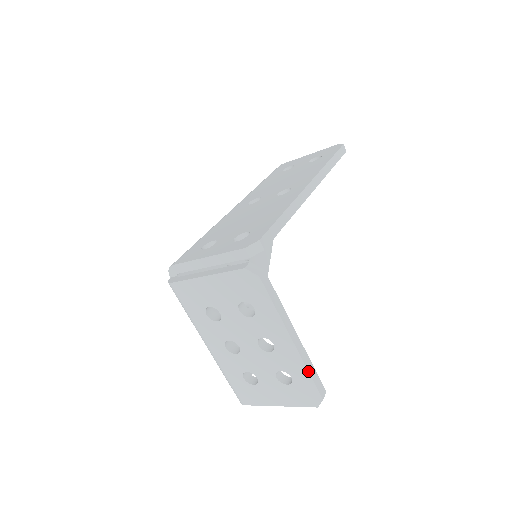
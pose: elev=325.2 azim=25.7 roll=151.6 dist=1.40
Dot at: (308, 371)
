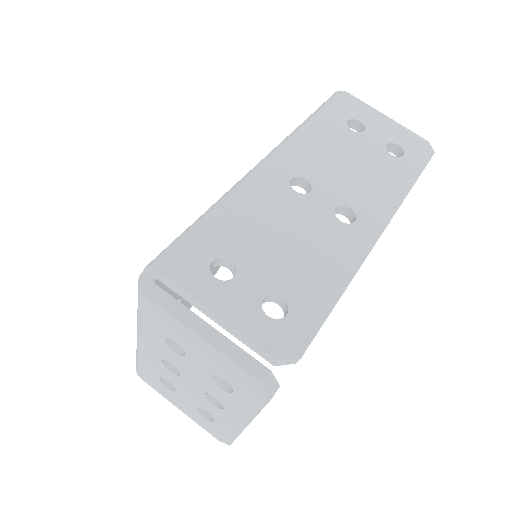
Dot at: occluded
